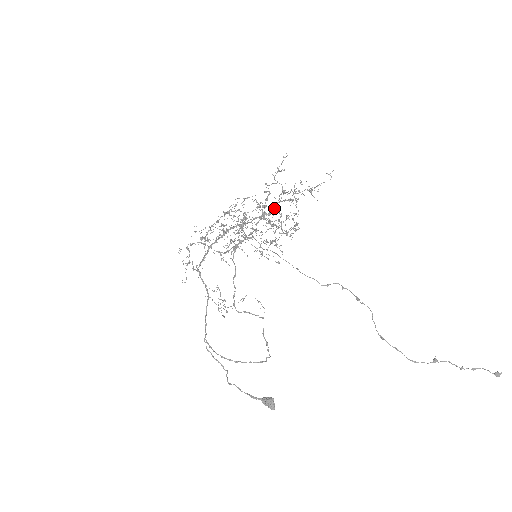
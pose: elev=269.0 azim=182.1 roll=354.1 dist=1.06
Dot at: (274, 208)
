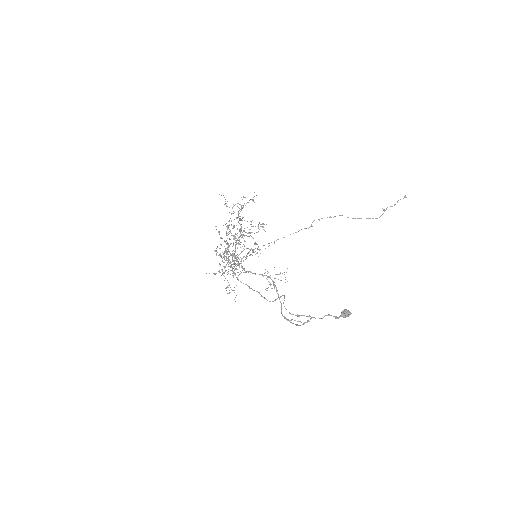
Dot at: (240, 225)
